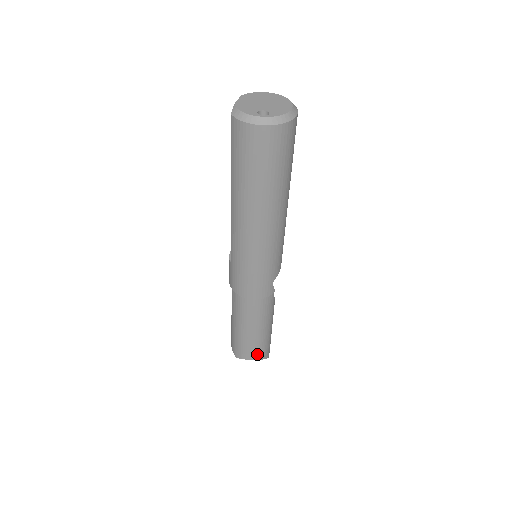
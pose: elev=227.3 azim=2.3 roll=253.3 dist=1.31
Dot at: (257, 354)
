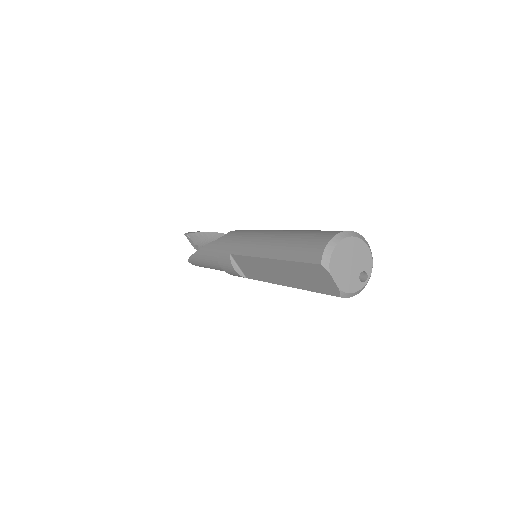
Dot at: occluded
